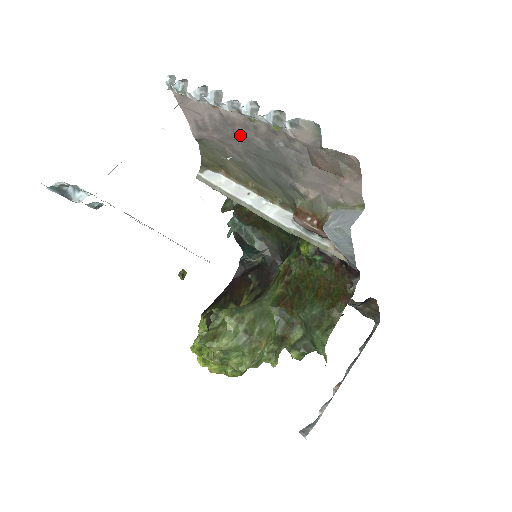
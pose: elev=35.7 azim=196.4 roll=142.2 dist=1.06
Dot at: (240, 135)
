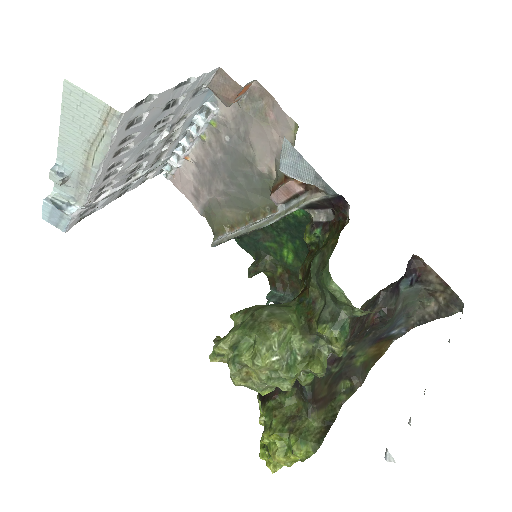
Dot at: (212, 168)
